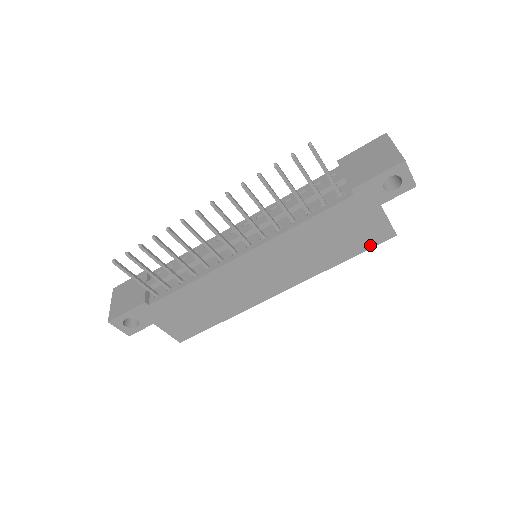
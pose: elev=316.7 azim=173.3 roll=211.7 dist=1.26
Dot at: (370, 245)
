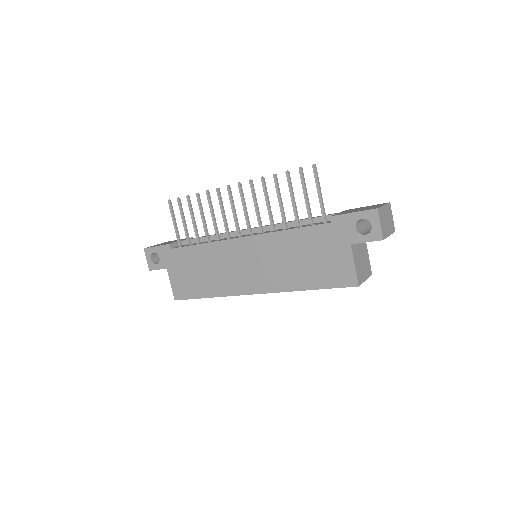
Dot at: (335, 284)
